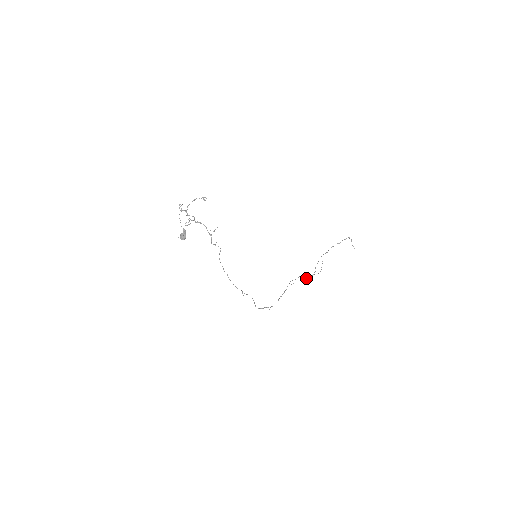
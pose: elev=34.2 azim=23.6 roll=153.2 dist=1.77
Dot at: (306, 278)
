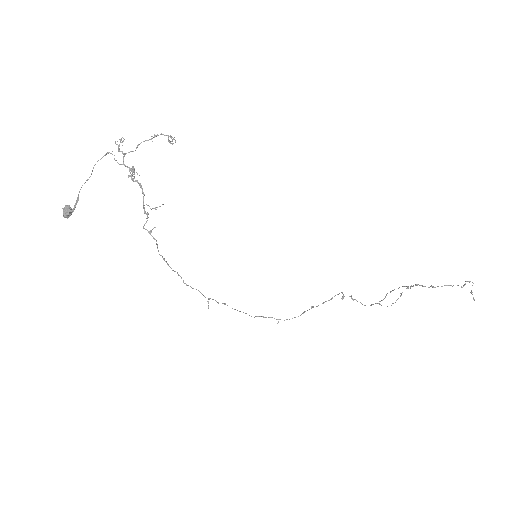
Dot at: occluded
